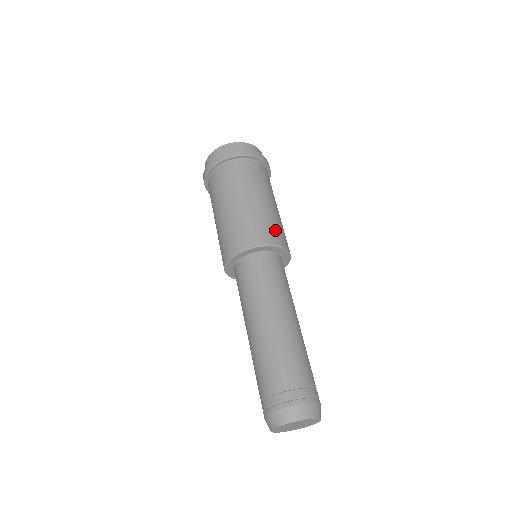
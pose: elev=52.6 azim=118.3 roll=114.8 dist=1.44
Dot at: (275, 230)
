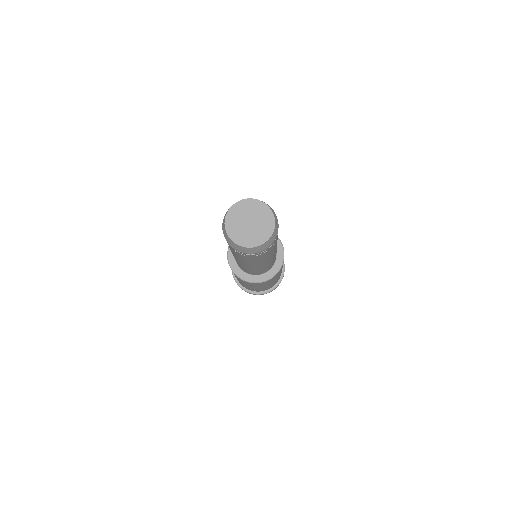
Dot at: occluded
